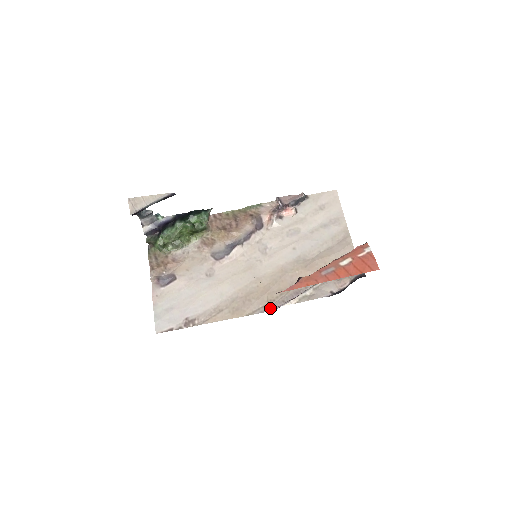
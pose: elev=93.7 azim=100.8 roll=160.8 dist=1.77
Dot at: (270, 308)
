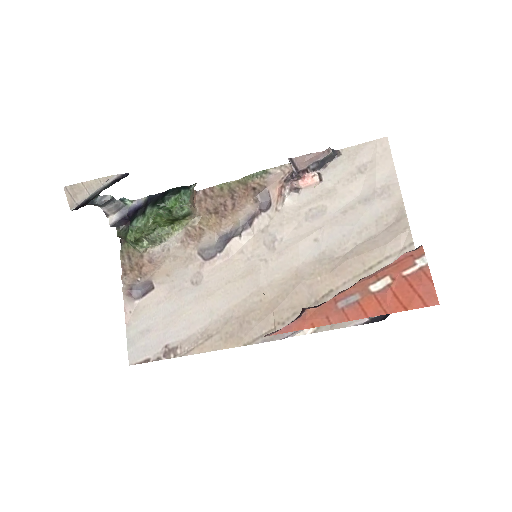
Dot at: (277, 335)
